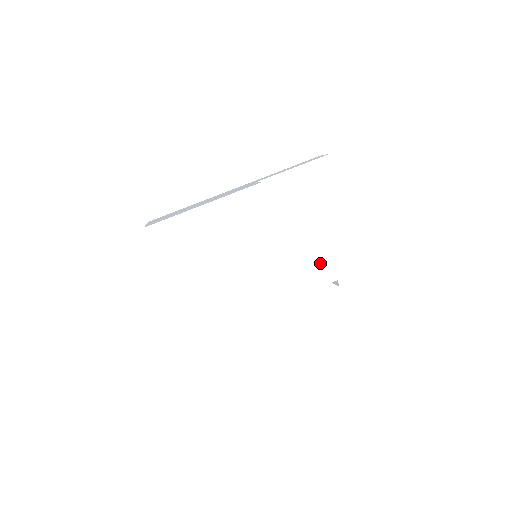
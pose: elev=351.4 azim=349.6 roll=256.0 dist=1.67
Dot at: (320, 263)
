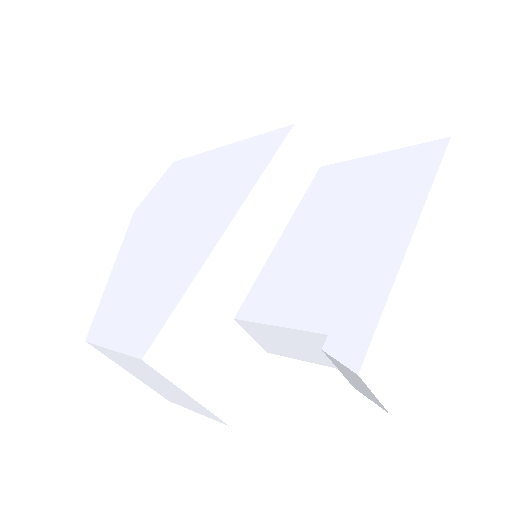
Dot at: (321, 290)
